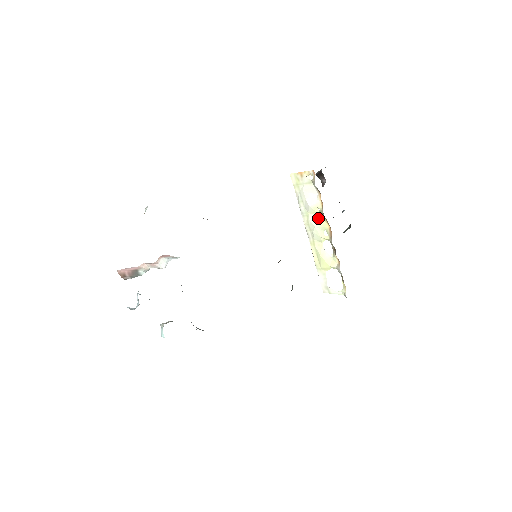
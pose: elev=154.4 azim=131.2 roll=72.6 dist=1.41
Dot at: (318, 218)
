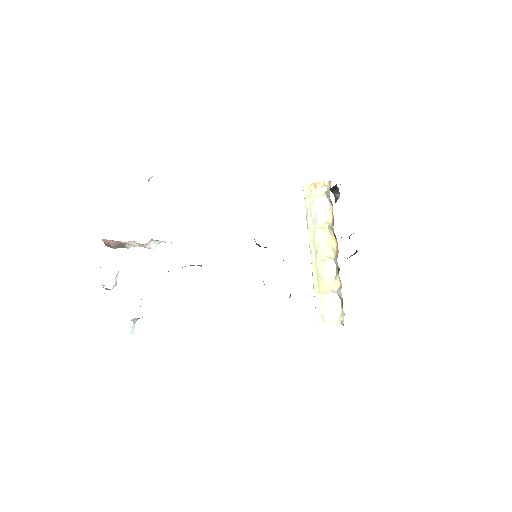
Dot at: (326, 234)
